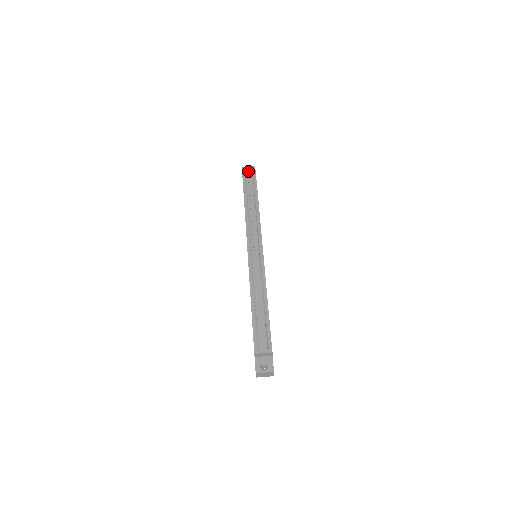
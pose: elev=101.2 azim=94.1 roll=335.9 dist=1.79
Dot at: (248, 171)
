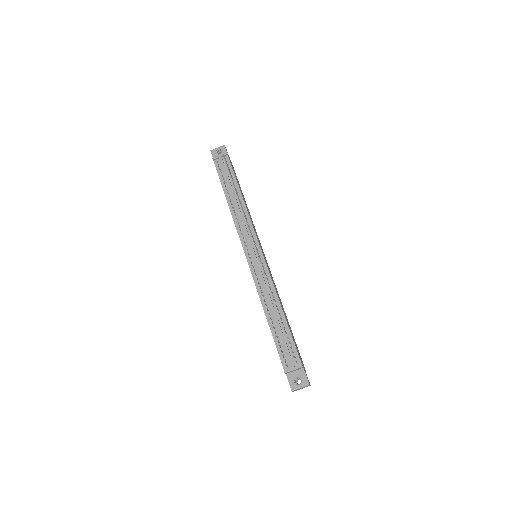
Dot at: (219, 156)
